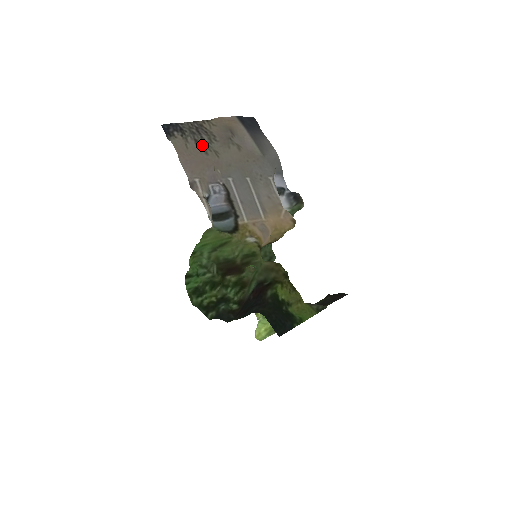
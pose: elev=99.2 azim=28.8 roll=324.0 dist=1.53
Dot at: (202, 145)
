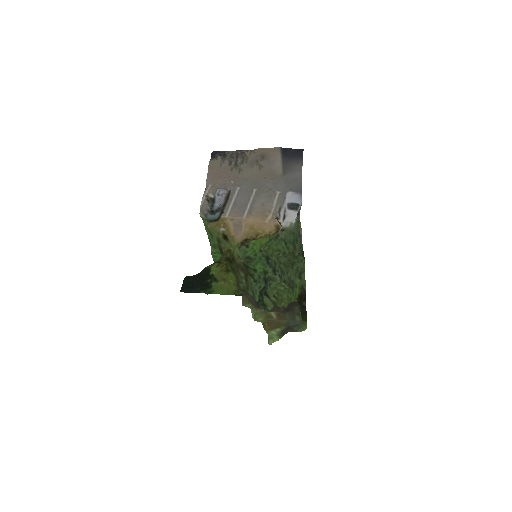
Dot at: (233, 165)
